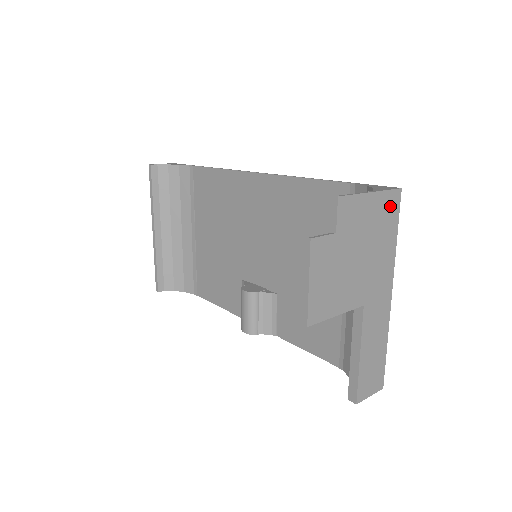
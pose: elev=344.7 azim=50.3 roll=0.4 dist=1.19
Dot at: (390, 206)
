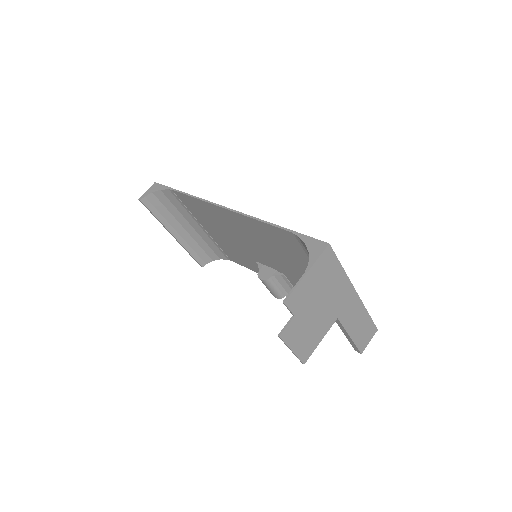
Dot at: (326, 261)
